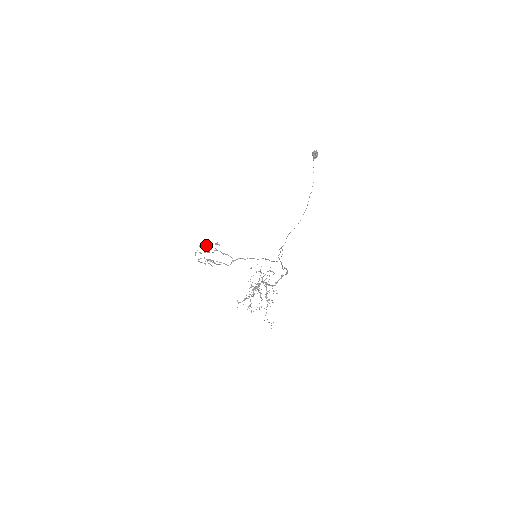
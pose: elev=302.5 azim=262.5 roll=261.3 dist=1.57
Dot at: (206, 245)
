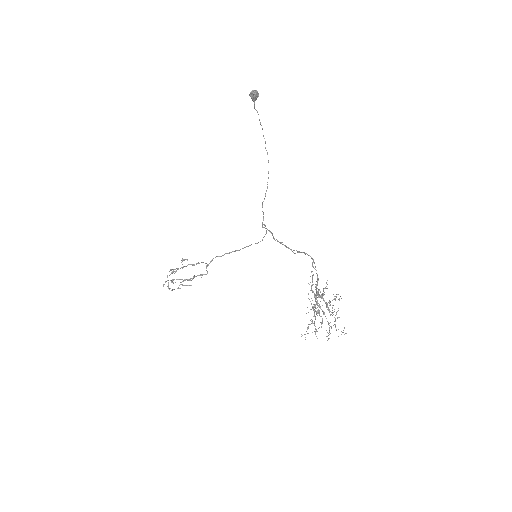
Dot at: (172, 269)
